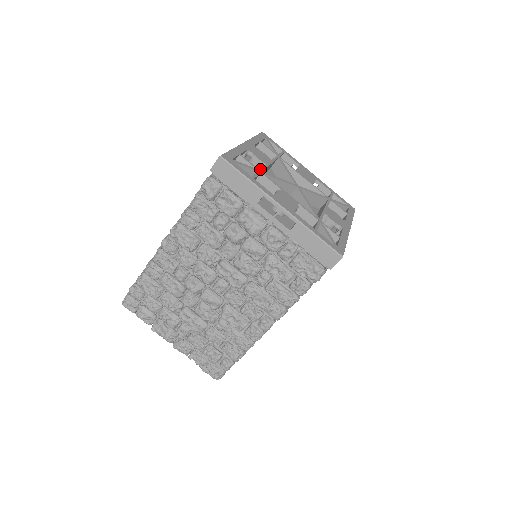
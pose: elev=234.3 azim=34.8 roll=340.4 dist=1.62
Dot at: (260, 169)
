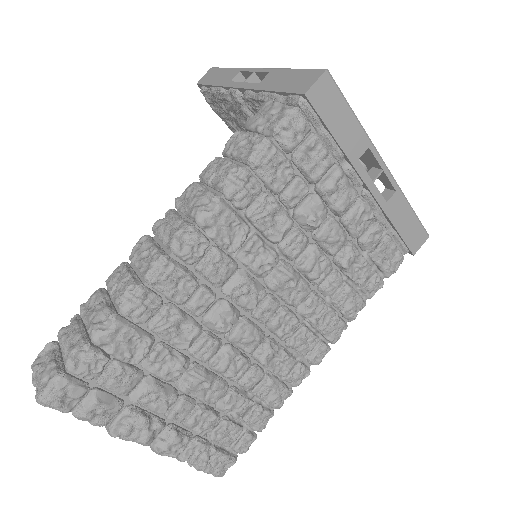
Dot at: occluded
